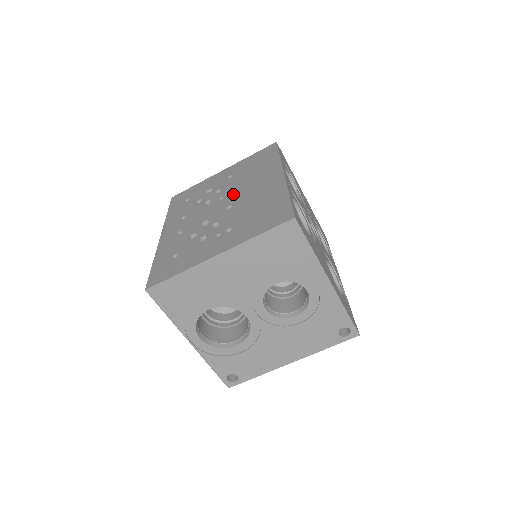
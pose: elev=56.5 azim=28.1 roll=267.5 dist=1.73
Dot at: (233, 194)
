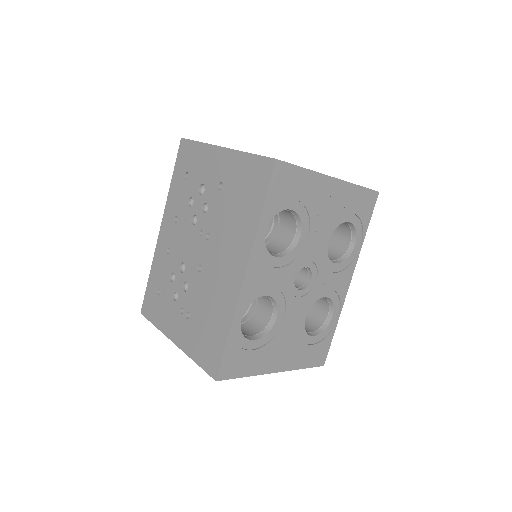
Dot at: (208, 243)
